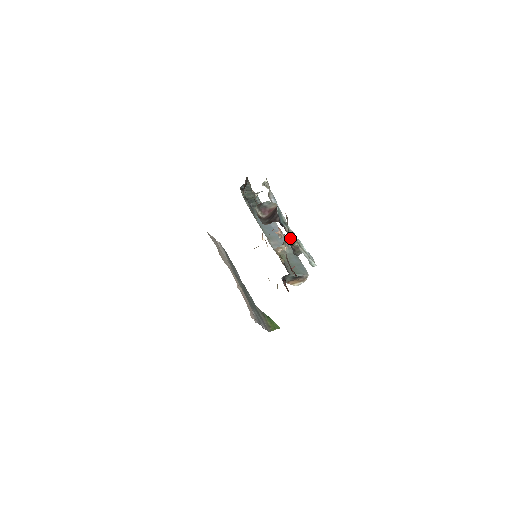
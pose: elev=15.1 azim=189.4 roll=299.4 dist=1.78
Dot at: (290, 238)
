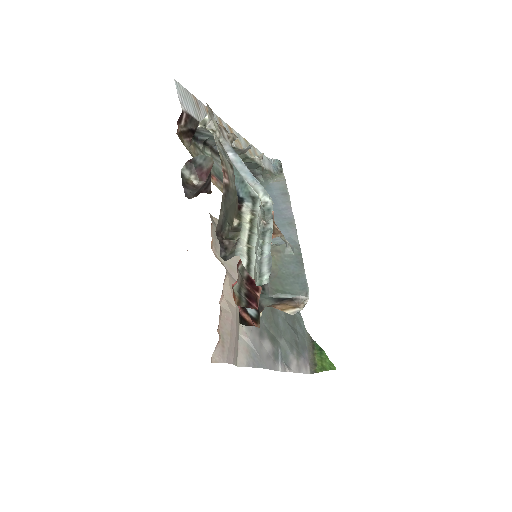
Dot at: (237, 225)
